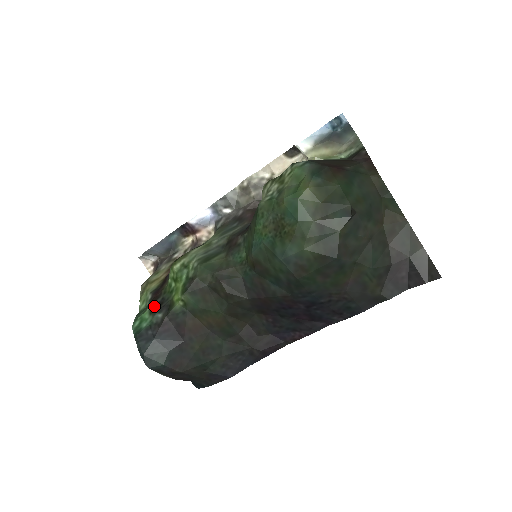
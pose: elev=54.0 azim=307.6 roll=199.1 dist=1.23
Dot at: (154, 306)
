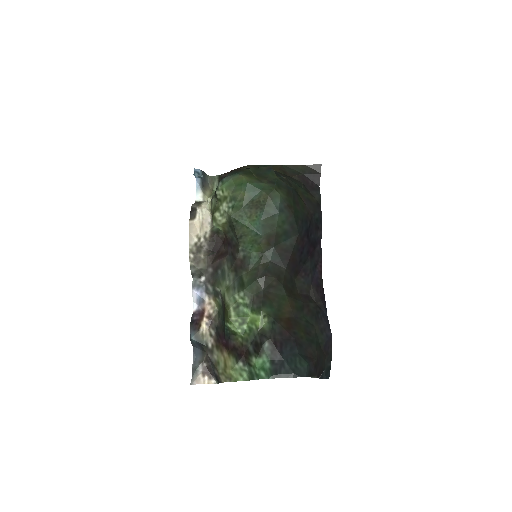
Dot at: (255, 352)
